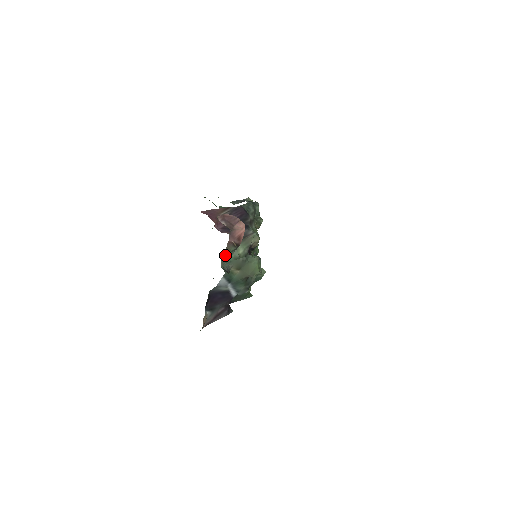
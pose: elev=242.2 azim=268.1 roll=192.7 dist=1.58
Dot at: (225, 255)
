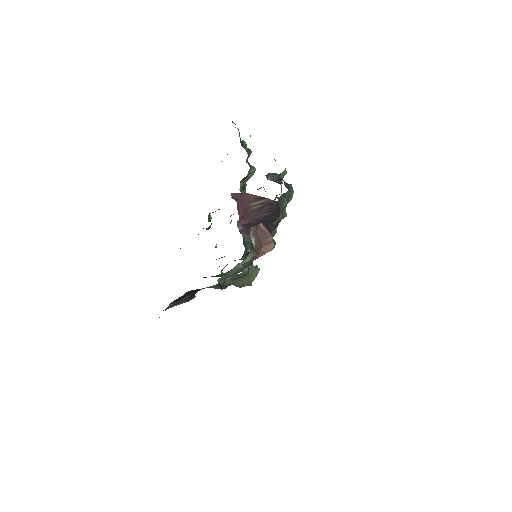
Dot at: occluded
